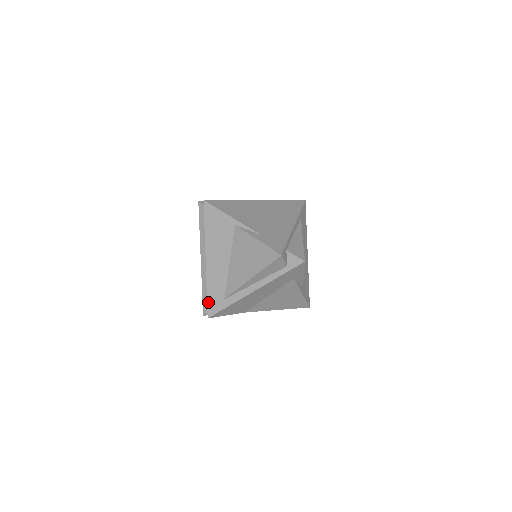
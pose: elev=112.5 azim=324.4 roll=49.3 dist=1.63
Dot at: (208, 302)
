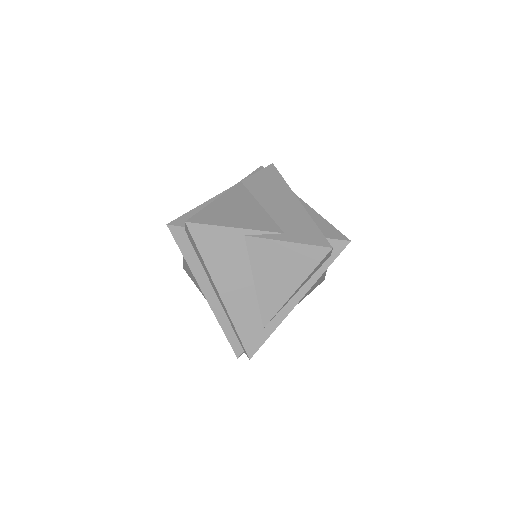
Dot at: (243, 342)
